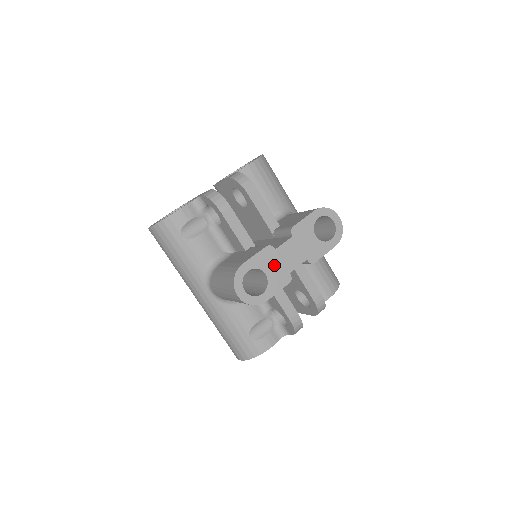
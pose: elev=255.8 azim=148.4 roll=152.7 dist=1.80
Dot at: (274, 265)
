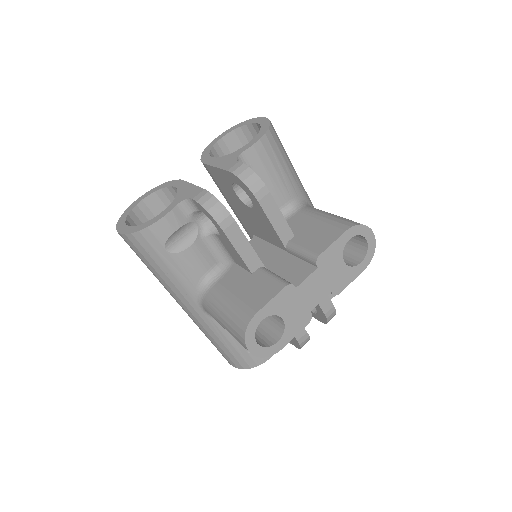
Dot at: (293, 306)
